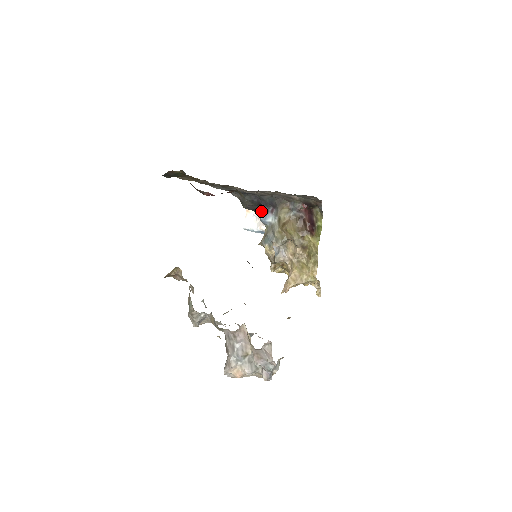
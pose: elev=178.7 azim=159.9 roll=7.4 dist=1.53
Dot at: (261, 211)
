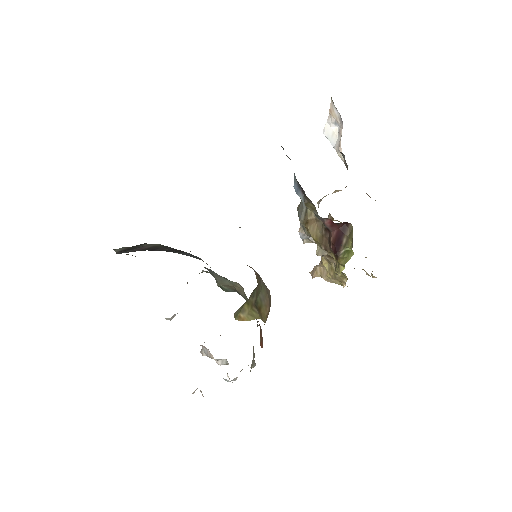
Dot at: occluded
